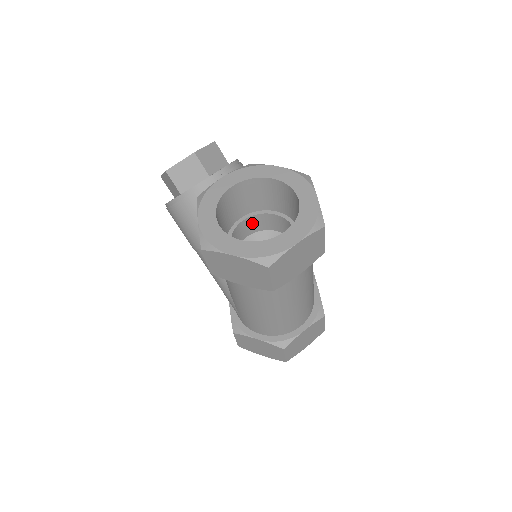
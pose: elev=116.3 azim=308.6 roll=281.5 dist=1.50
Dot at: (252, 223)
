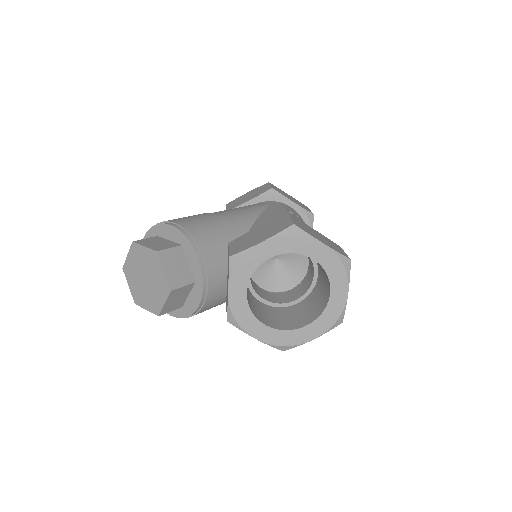
Dot at: occluded
